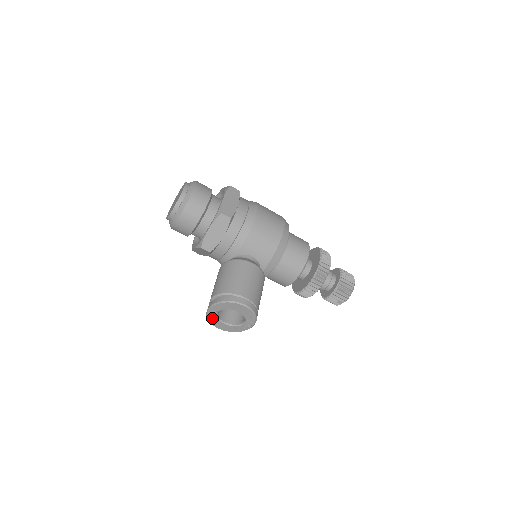
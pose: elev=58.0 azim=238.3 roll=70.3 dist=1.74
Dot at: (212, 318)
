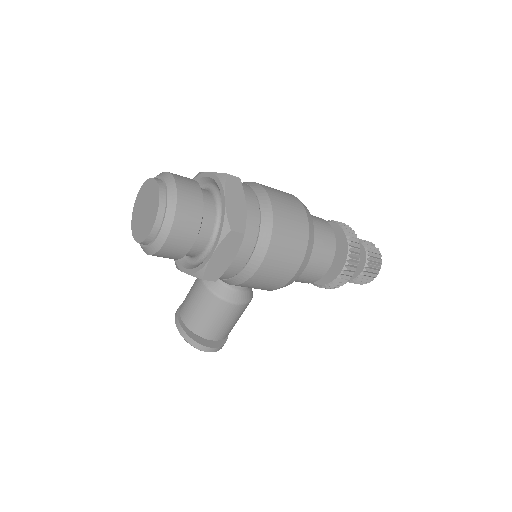
Dot at: occluded
